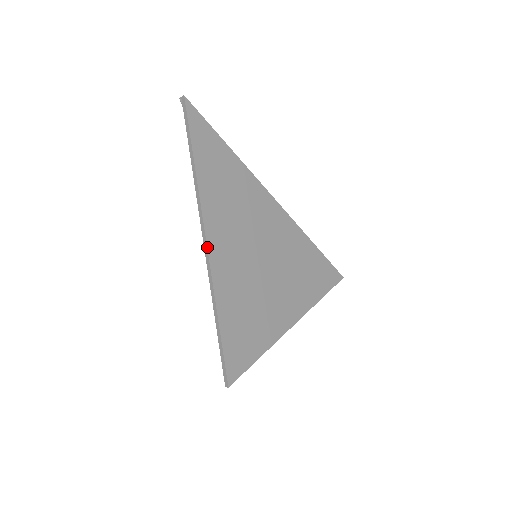
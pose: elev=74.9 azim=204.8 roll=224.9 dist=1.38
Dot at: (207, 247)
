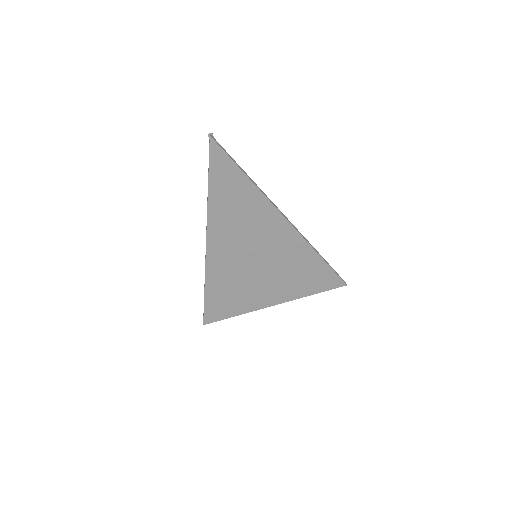
Dot at: (206, 249)
